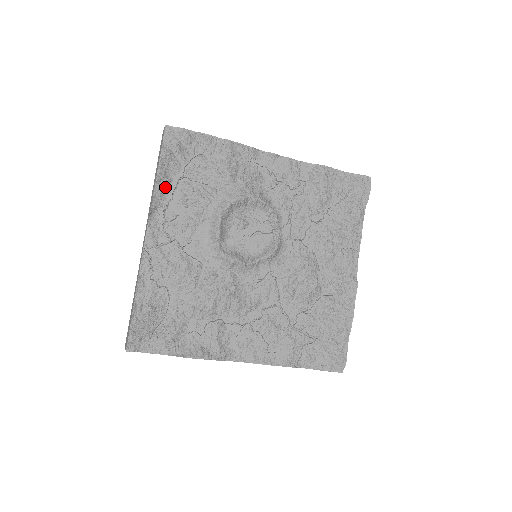
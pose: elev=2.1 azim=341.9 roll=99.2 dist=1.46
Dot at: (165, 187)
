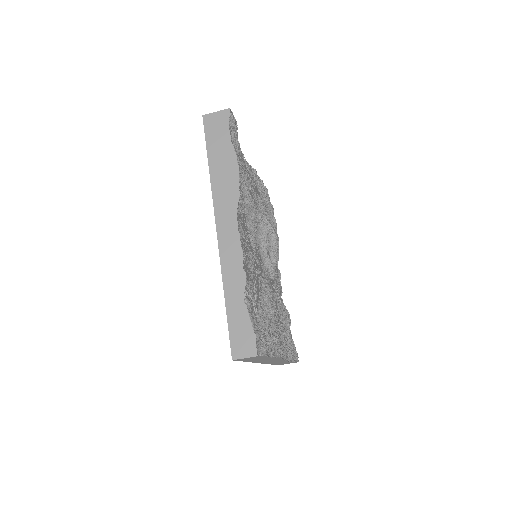
Dot at: (260, 186)
